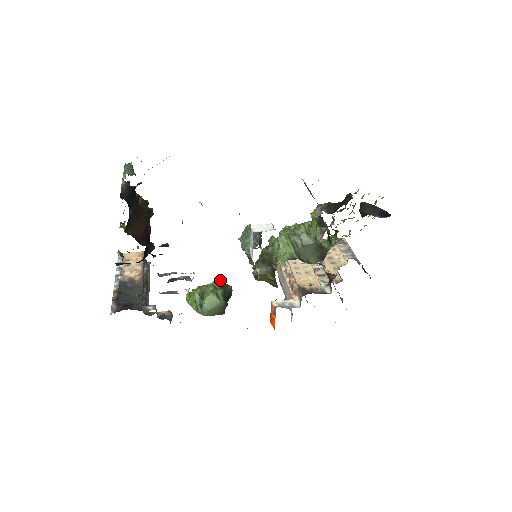
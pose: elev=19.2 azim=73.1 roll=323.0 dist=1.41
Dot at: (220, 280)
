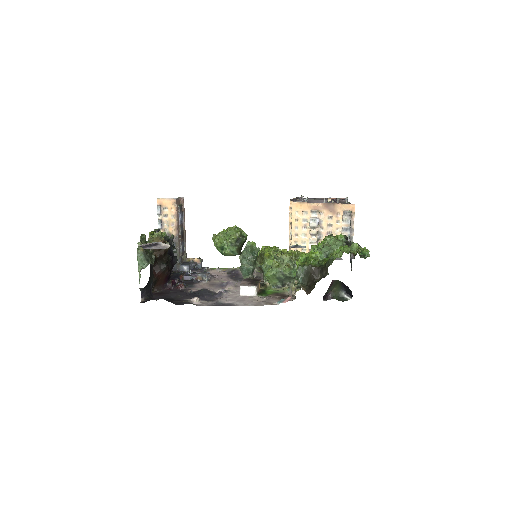
Dot at: (236, 235)
